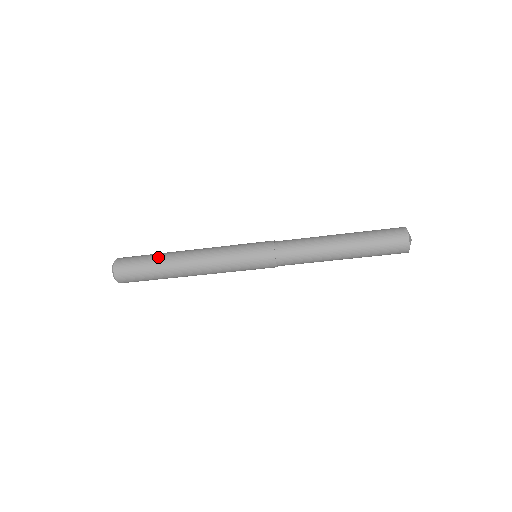
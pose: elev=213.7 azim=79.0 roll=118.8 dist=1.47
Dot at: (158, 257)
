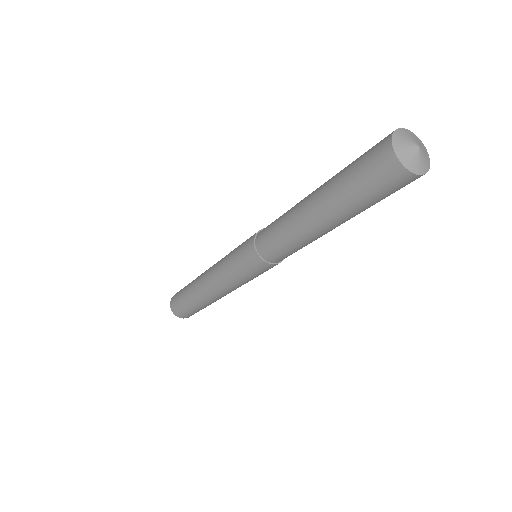
Dot at: occluded
